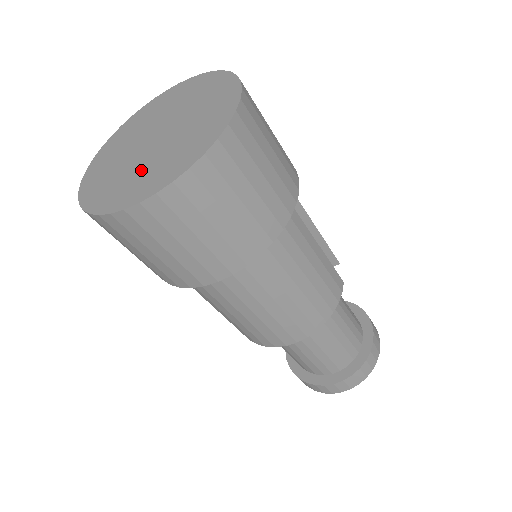
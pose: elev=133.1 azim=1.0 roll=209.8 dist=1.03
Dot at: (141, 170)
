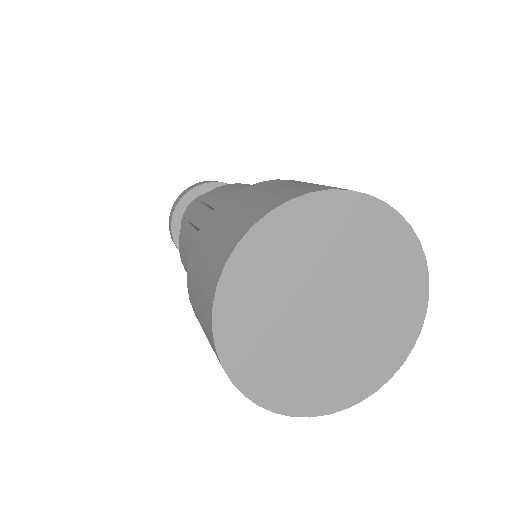
Dot at: (288, 352)
